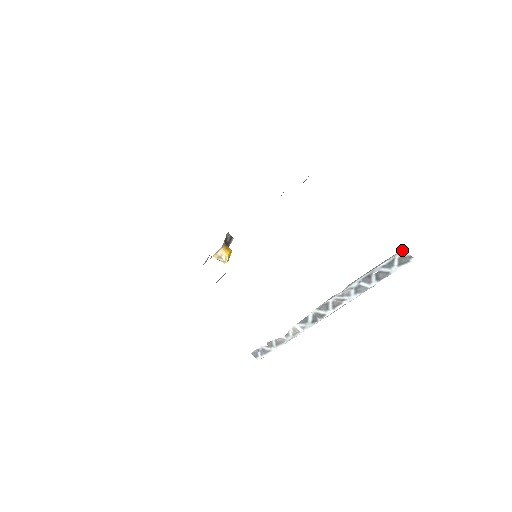
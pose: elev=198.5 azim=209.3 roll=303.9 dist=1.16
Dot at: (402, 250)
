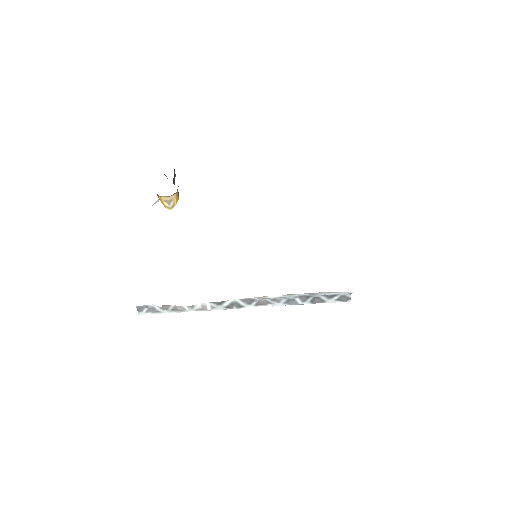
Dot at: (349, 292)
